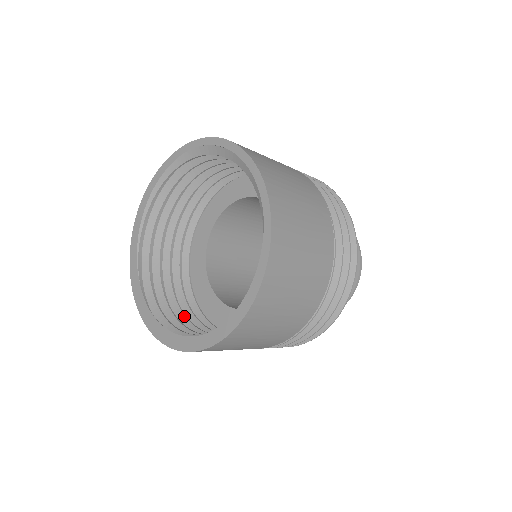
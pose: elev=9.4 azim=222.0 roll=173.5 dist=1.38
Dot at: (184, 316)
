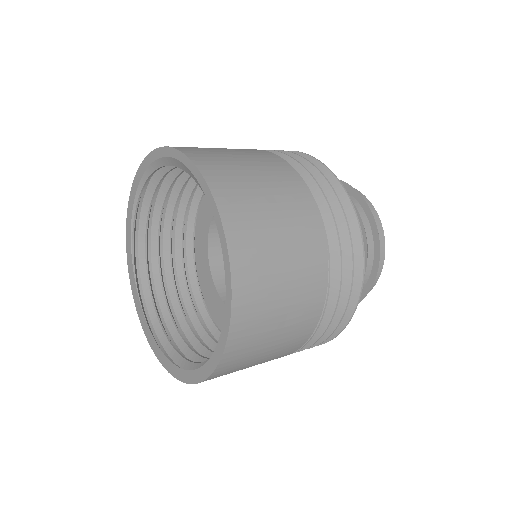
Dot at: (178, 303)
